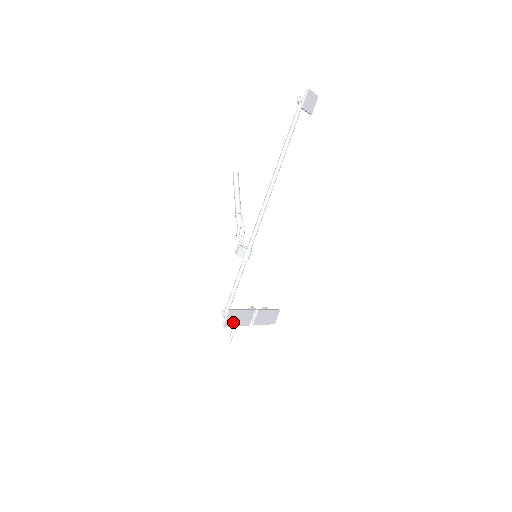
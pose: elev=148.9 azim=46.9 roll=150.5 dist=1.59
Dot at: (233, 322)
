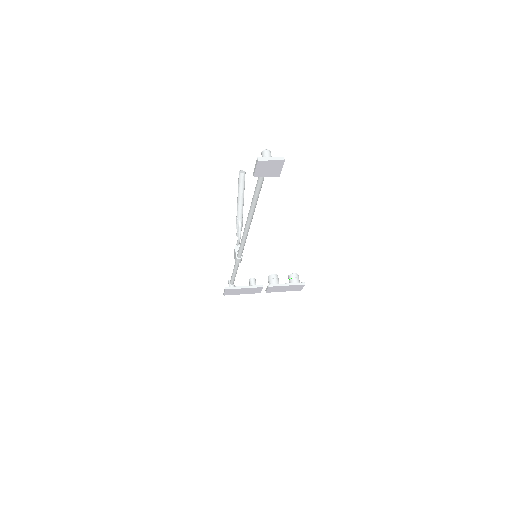
Dot at: (235, 293)
